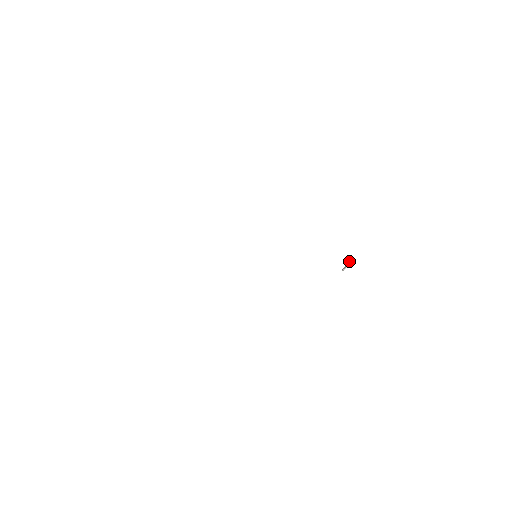
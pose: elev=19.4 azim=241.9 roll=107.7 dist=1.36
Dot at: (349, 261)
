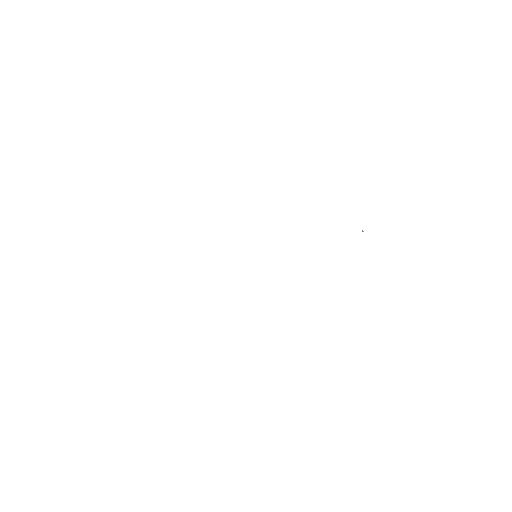
Dot at: occluded
